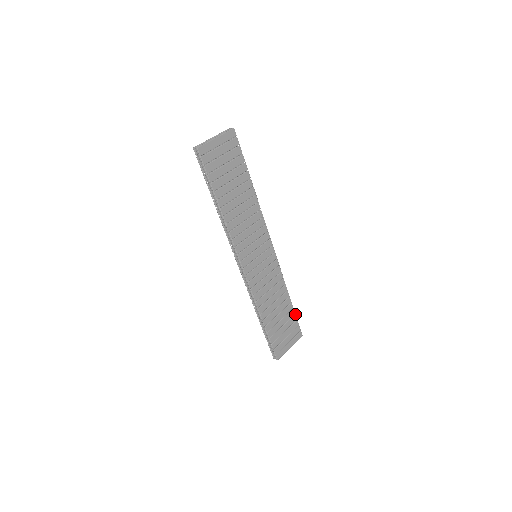
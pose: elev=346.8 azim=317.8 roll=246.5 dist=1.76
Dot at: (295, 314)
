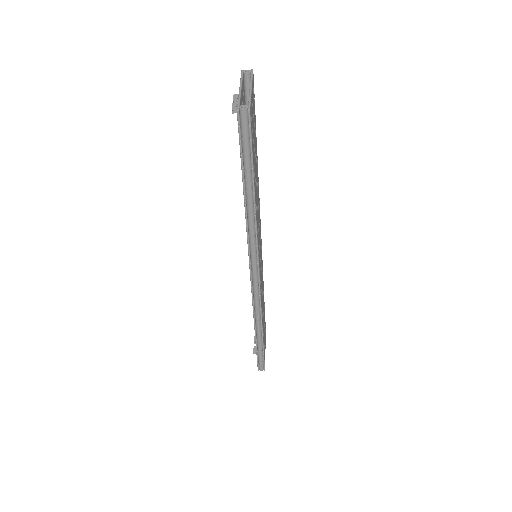
Dot at: occluded
